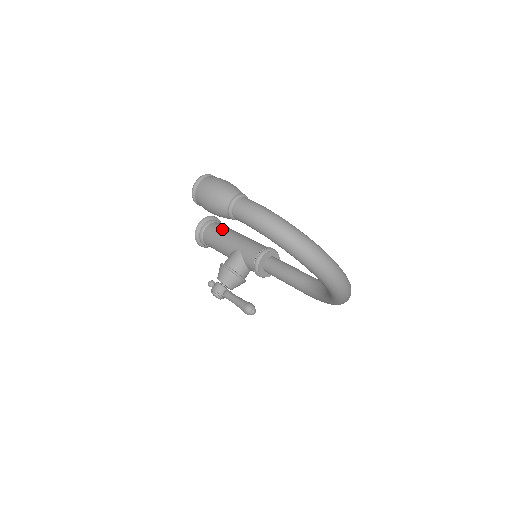
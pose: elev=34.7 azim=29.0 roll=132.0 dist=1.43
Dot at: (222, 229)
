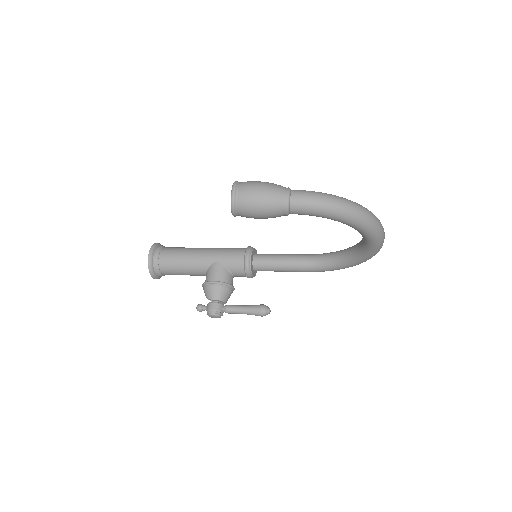
Dot at: (180, 250)
